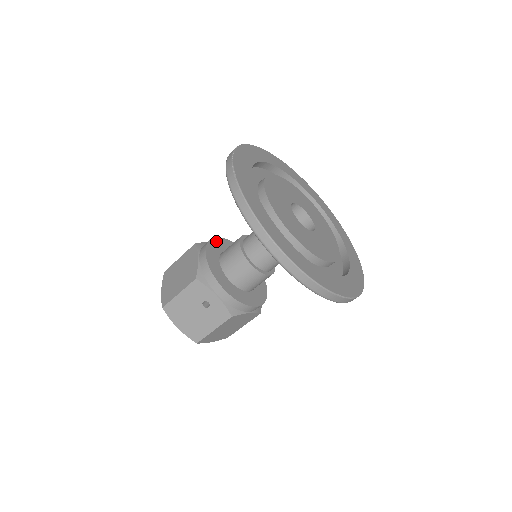
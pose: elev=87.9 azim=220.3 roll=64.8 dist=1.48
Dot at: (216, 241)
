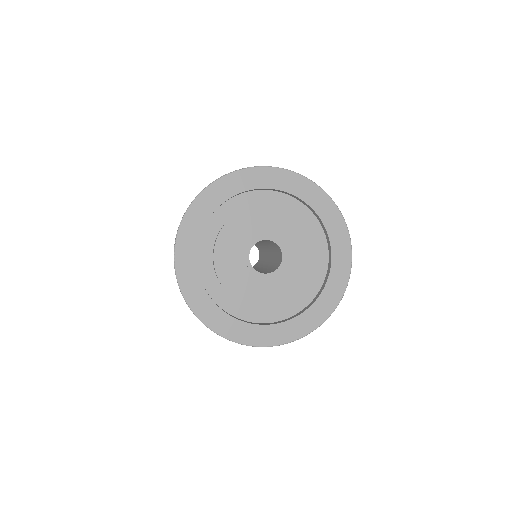
Dot at: occluded
